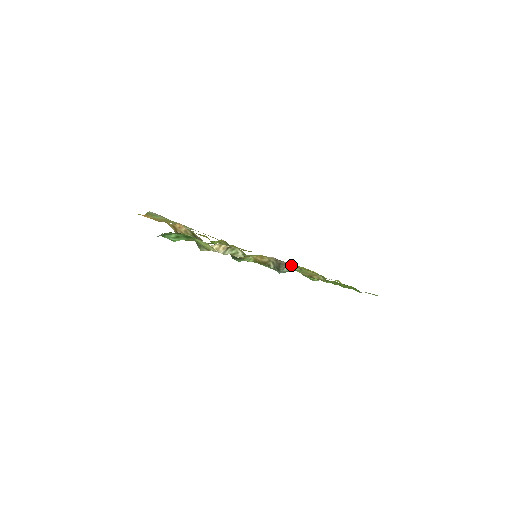
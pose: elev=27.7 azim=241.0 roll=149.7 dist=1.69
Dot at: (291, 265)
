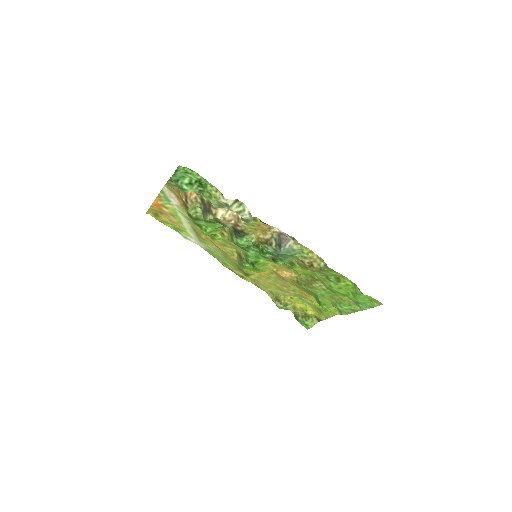
Dot at: (293, 240)
